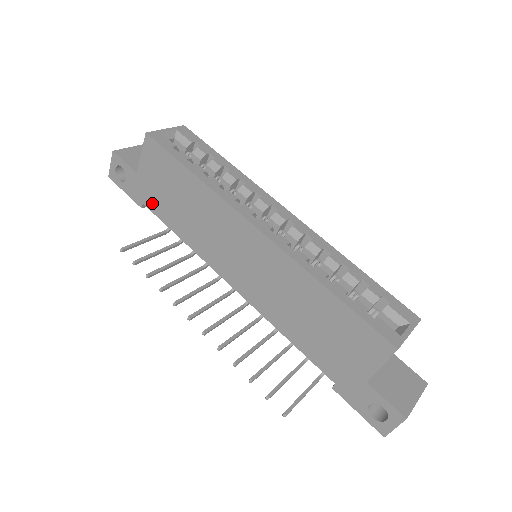
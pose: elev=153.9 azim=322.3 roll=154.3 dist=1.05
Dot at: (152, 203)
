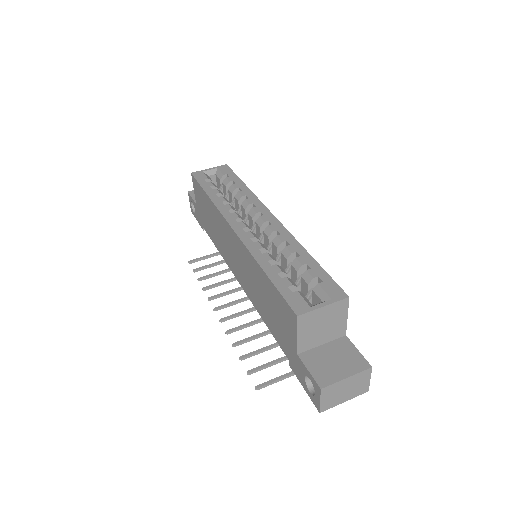
Dot at: (204, 225)
